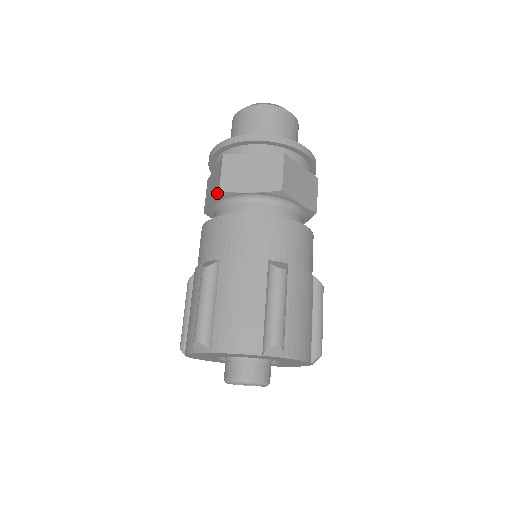
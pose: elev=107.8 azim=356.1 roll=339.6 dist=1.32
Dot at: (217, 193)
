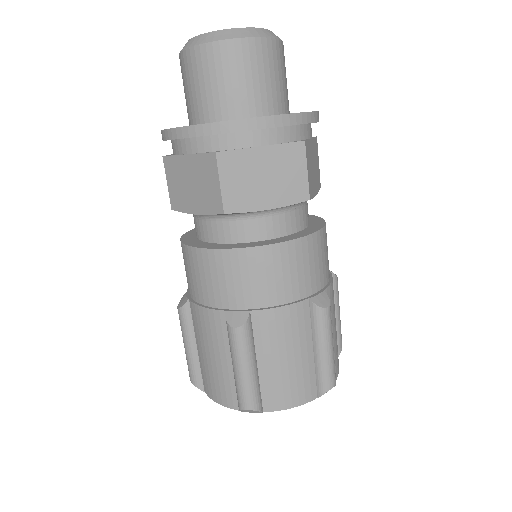
Dot at: (218, 213)
